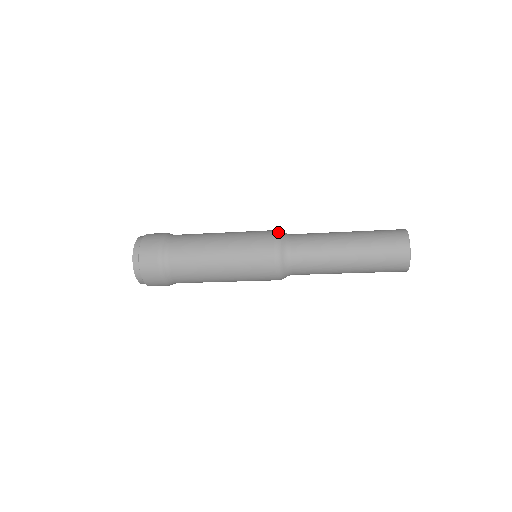
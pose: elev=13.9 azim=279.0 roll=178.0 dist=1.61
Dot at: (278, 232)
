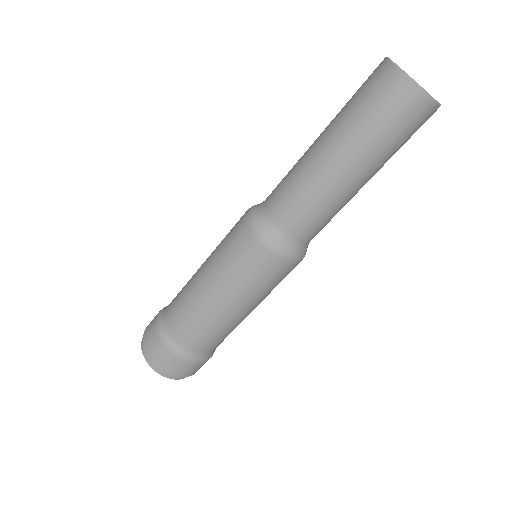
Dot at: occluded
